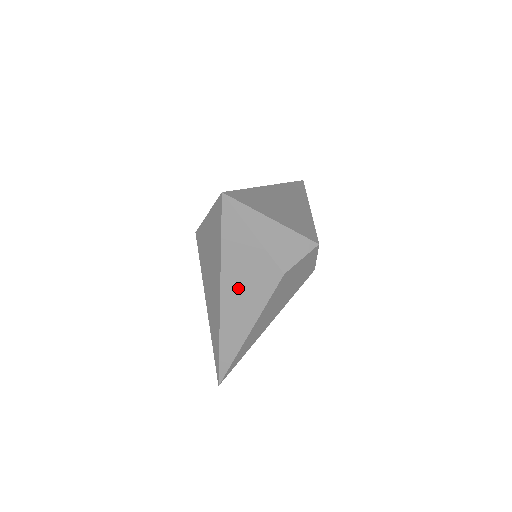
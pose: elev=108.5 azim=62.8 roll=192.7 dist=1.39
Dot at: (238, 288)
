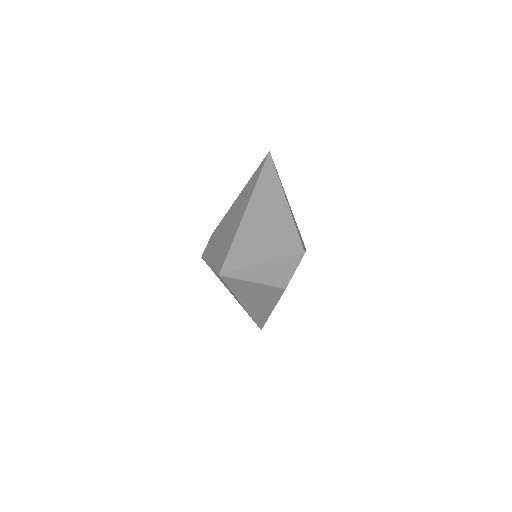
Dot at: (254, 301)
